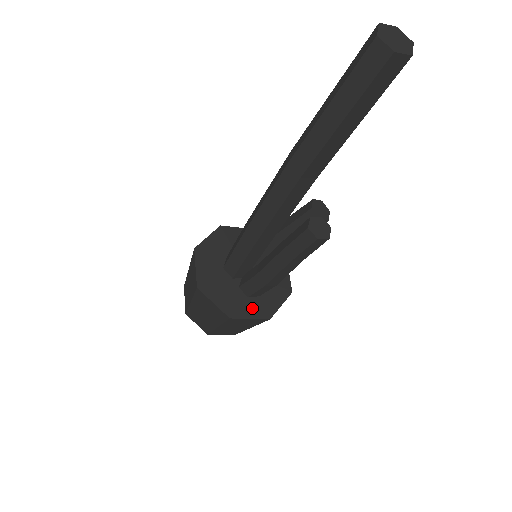
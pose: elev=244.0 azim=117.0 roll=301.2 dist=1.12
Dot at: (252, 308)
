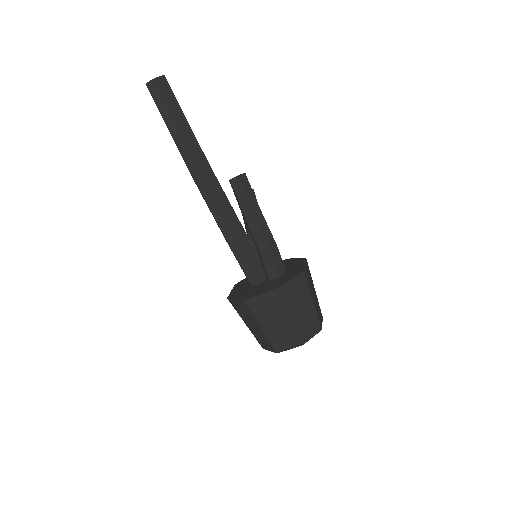
Dot at: (287, 277)
